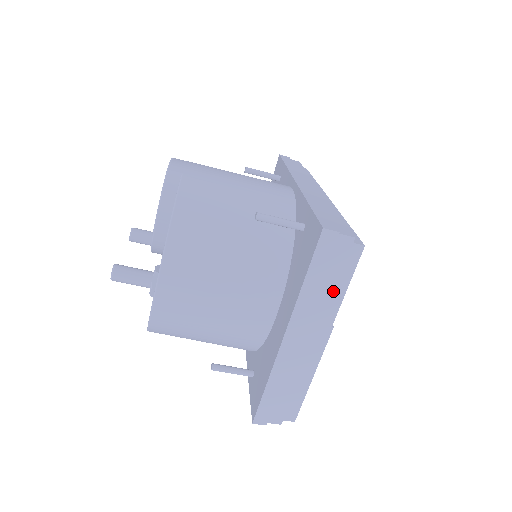
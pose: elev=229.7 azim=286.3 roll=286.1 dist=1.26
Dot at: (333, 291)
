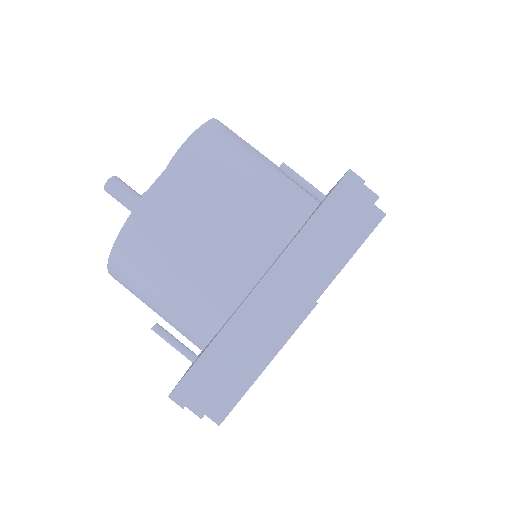
Dot at: (334, 252)
